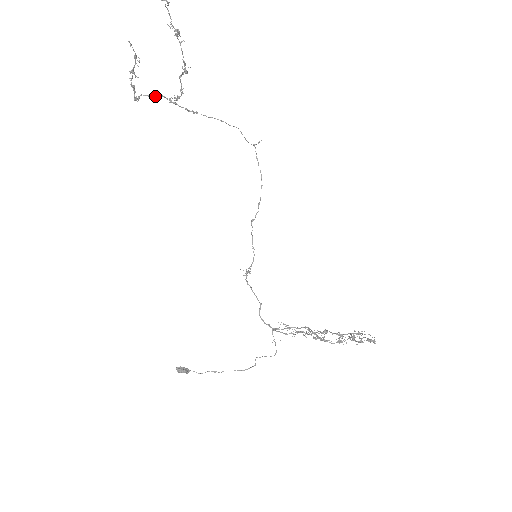
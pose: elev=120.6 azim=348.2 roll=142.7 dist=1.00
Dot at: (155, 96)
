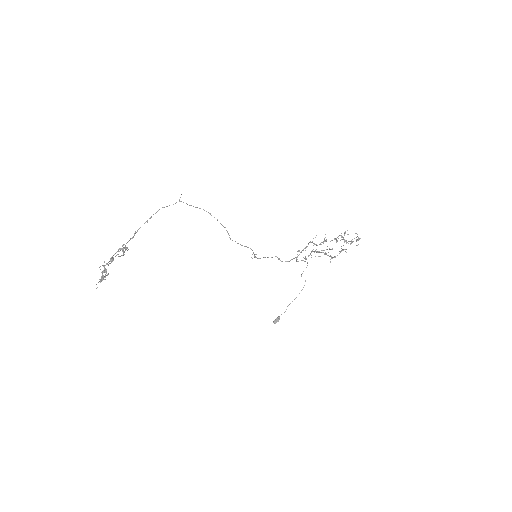
Dot at: occluded
